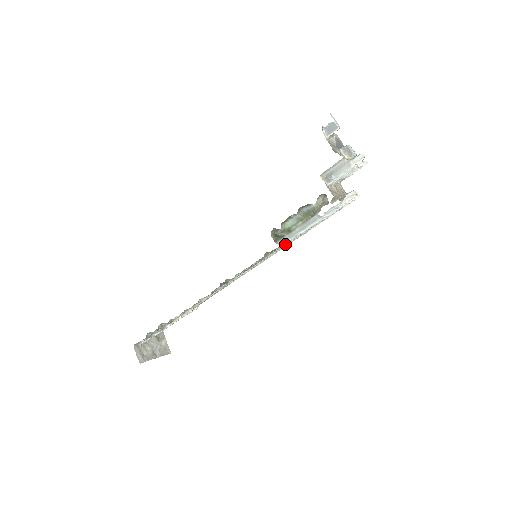
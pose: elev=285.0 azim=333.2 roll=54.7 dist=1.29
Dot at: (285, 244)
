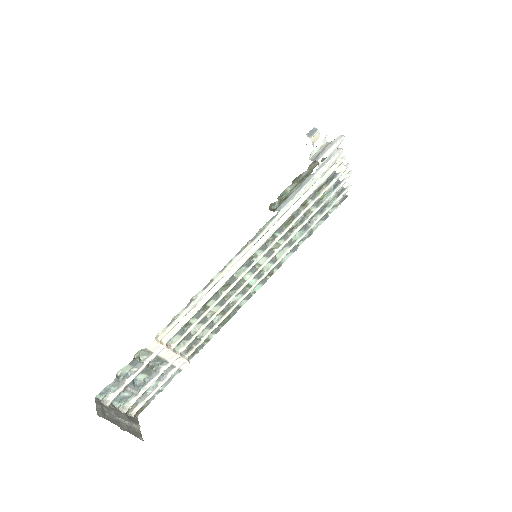
Dot at: (283, 210)
